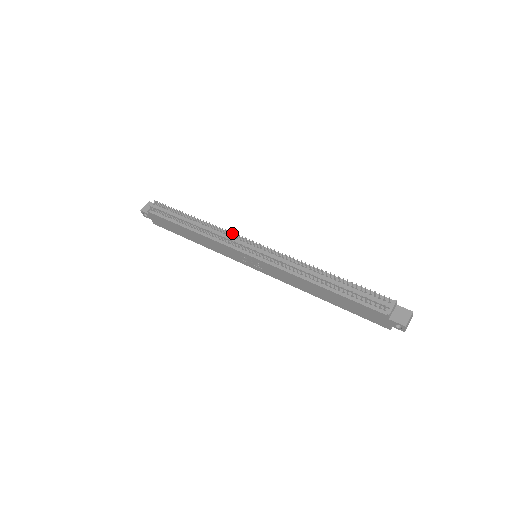
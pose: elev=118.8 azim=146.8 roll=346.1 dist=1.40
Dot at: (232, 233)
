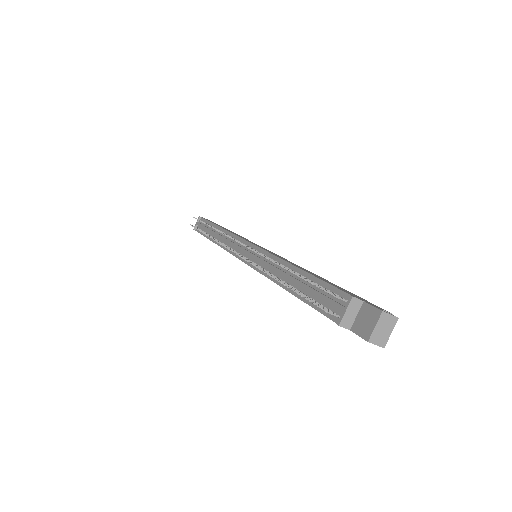
Dot at: (227, 236)
